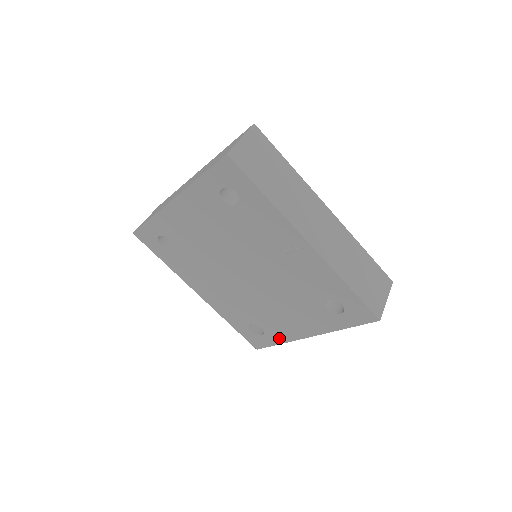
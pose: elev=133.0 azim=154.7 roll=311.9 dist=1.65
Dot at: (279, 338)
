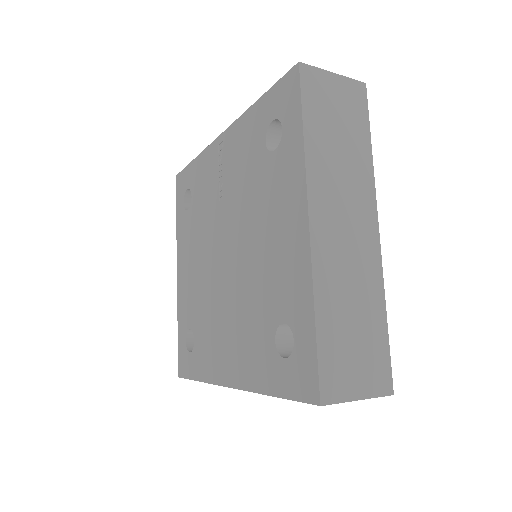
Dot at: (303, 303)
